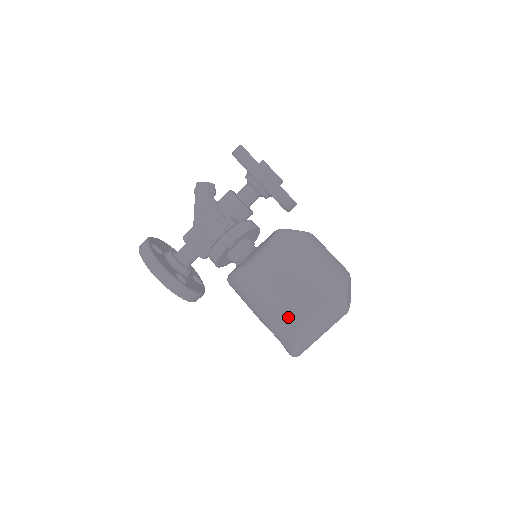
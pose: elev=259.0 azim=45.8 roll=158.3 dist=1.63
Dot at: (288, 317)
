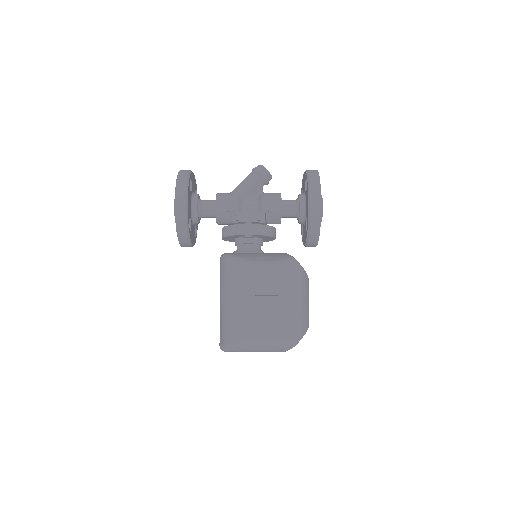
Dot at: (247, 324)
